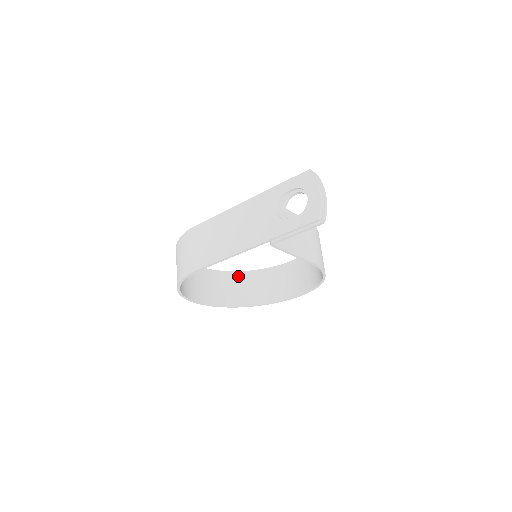
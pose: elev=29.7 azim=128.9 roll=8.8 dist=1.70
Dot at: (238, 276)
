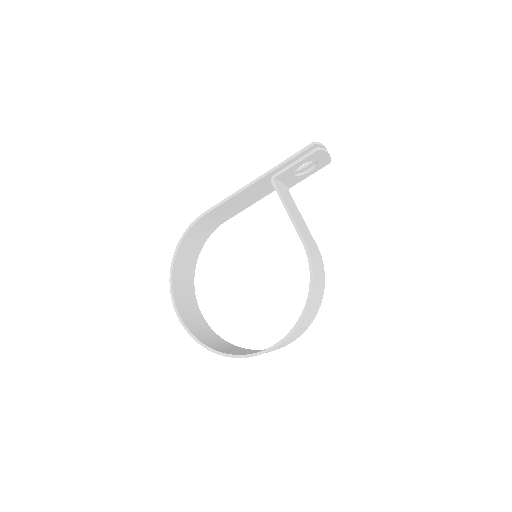
Dot at: (227, 343)
